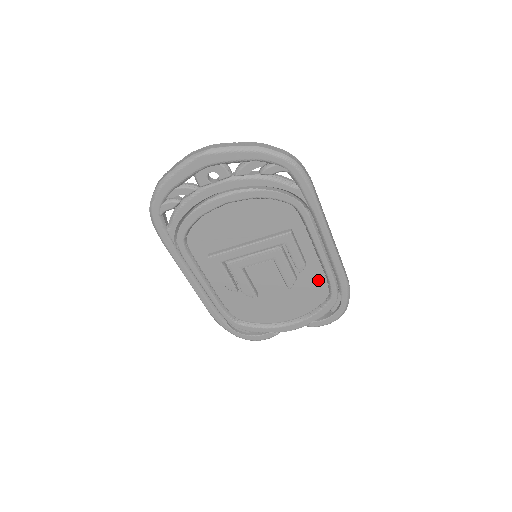
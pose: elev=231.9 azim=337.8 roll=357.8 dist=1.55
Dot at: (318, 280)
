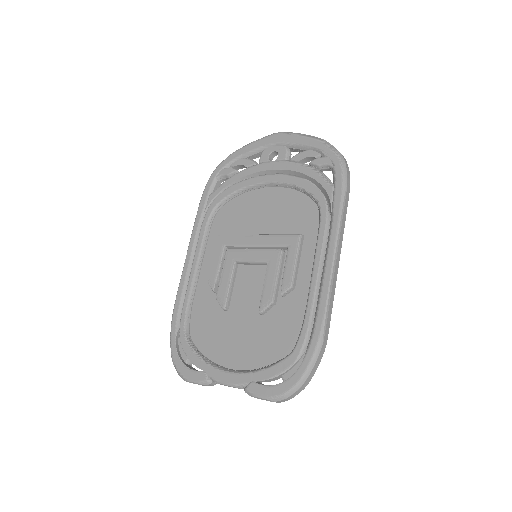
Dot at: (294, 320)
